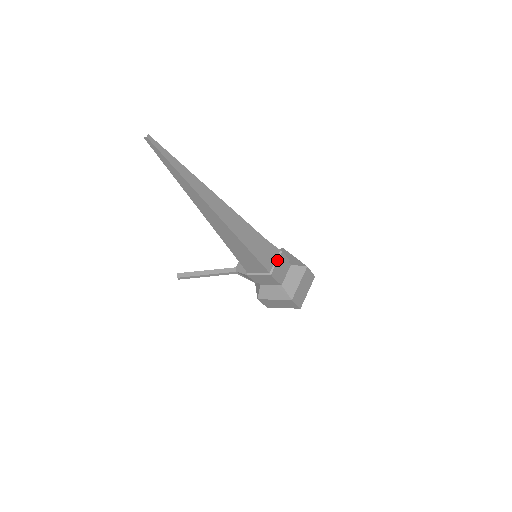
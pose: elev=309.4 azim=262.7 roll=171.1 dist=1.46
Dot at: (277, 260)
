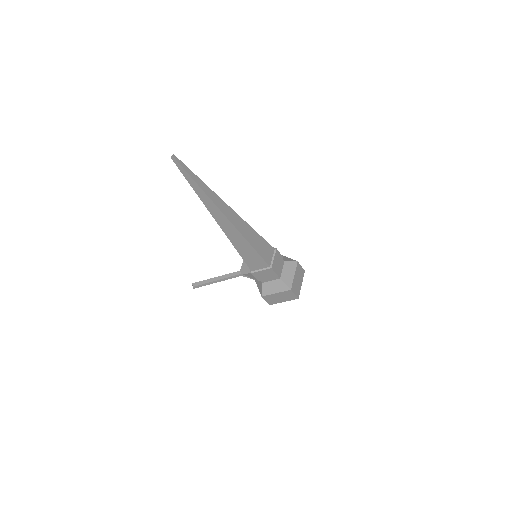
Dot at: (274, 256)
